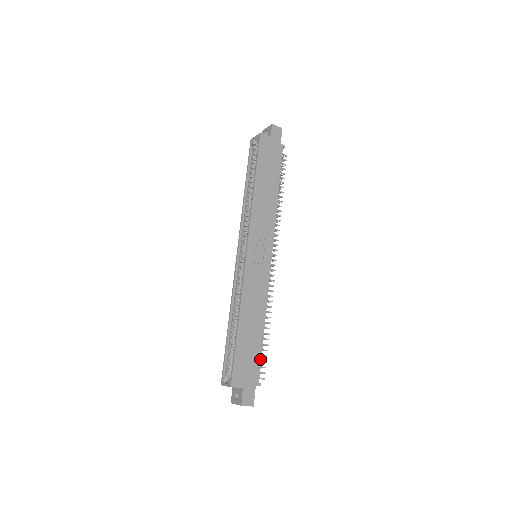
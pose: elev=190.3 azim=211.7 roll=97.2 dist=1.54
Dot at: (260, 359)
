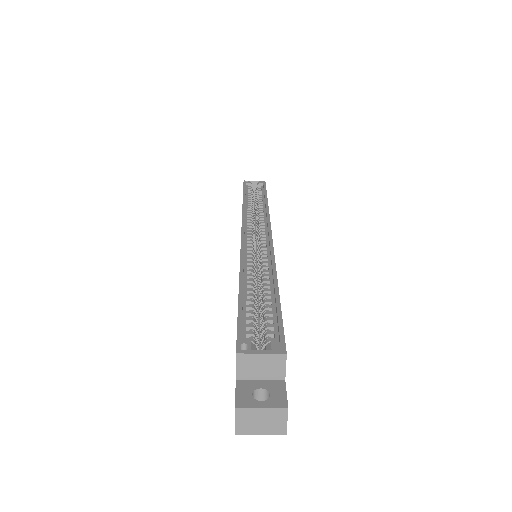
Dot at: occluded
